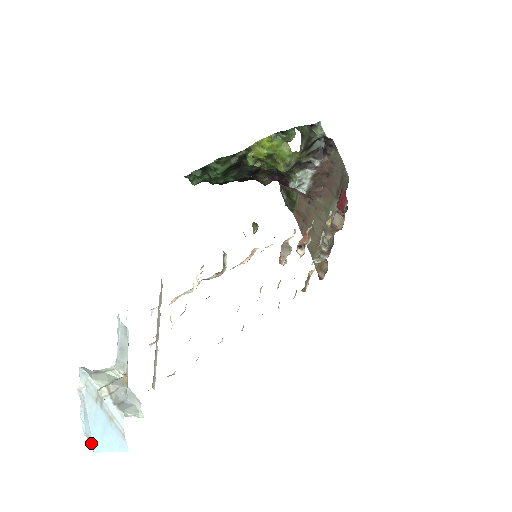
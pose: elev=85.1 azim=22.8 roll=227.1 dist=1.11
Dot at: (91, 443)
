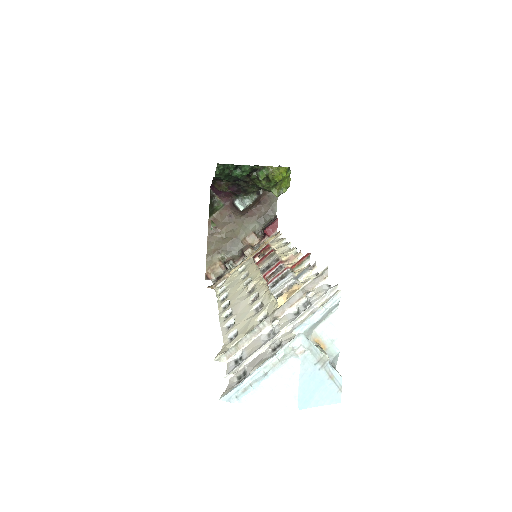
Dot at: (285, 403)
